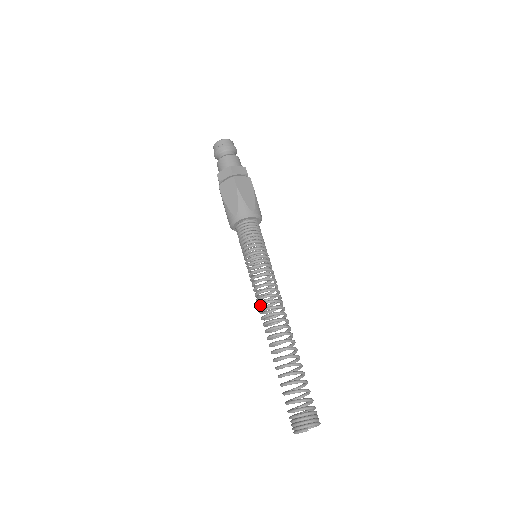
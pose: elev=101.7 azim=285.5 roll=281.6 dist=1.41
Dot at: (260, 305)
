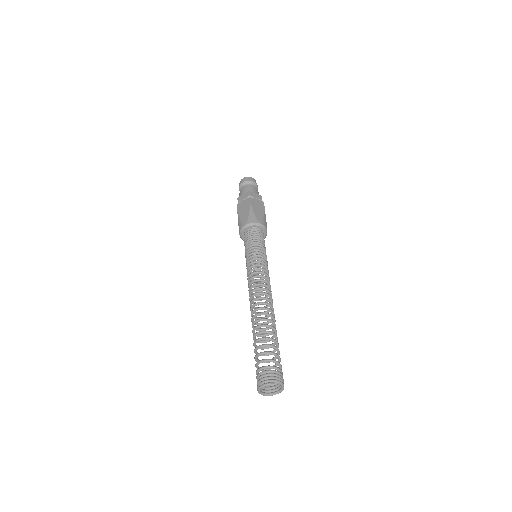
Dot at: (250, 287)
